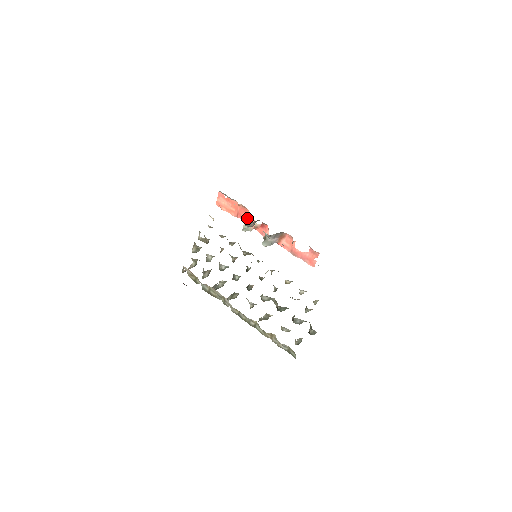
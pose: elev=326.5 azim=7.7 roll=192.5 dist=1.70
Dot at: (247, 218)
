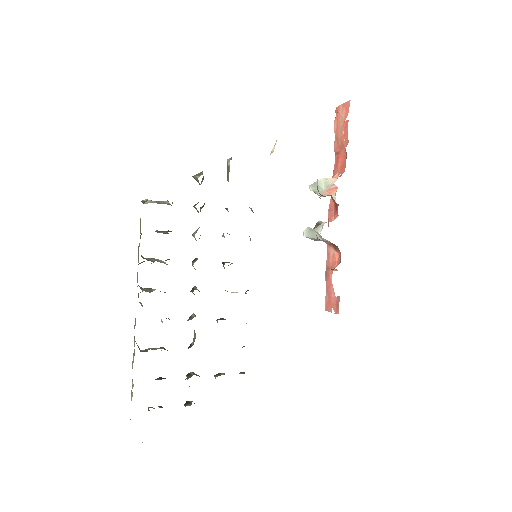
Dot at: (337, 173)
